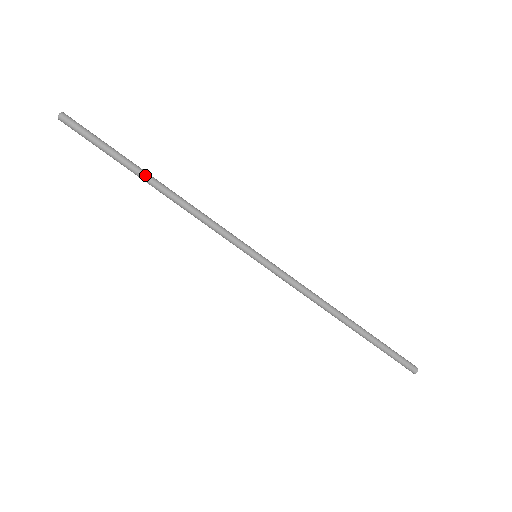
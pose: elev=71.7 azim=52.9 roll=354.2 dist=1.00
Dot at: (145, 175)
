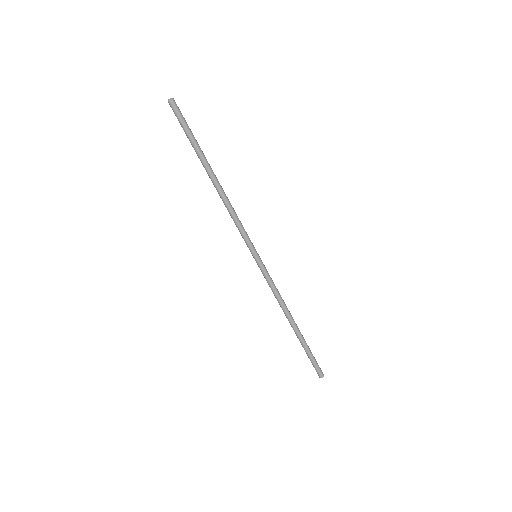
Dot at: (208, 169)
